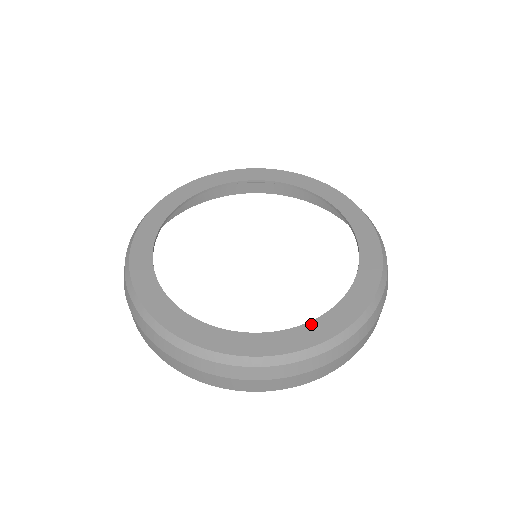
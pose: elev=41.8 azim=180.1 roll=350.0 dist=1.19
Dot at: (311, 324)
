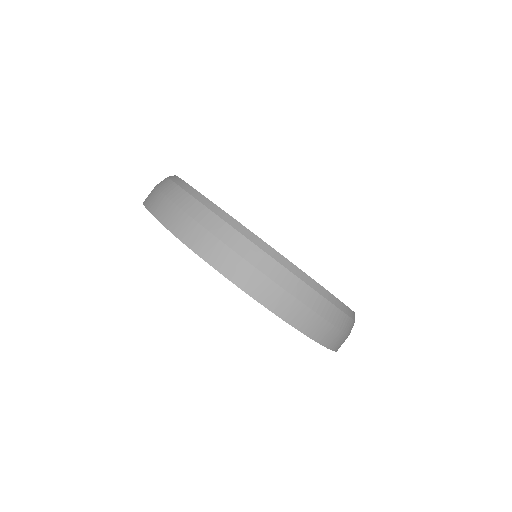
Dot at: occluded
